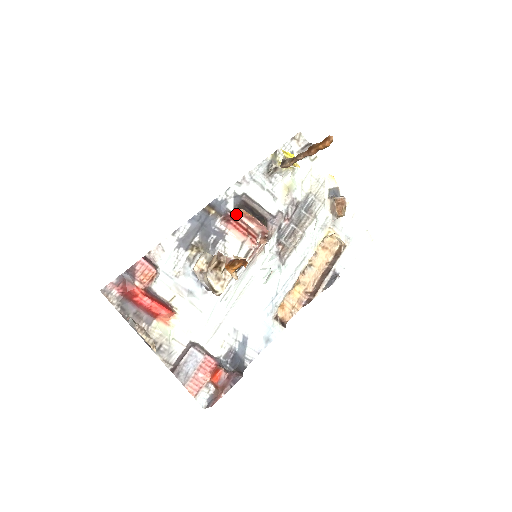
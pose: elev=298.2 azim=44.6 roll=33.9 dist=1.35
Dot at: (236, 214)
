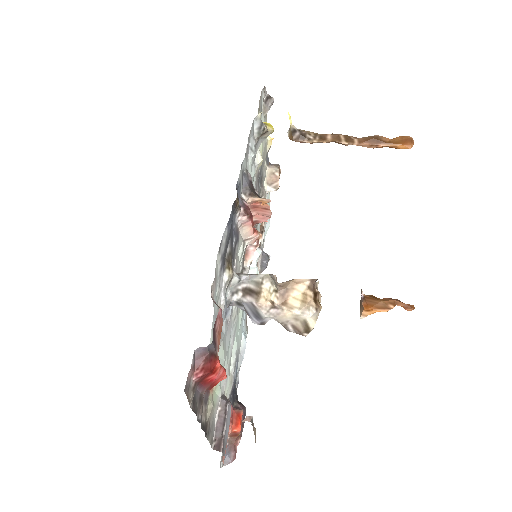
Dot at: (246, 202)
